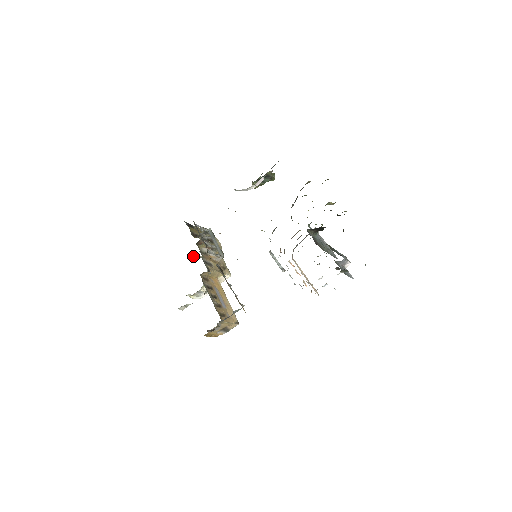
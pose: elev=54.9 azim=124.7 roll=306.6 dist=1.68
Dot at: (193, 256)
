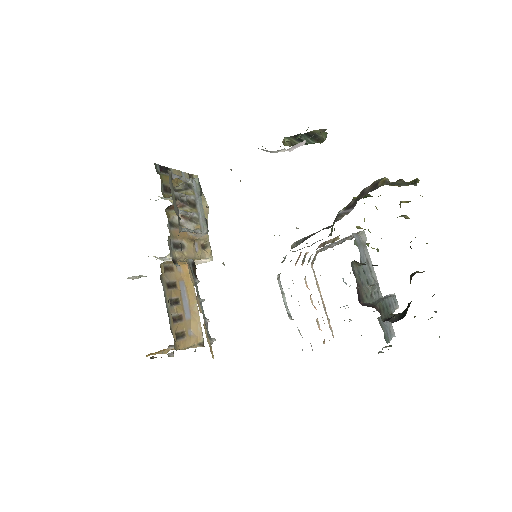
Dot at: occluded
